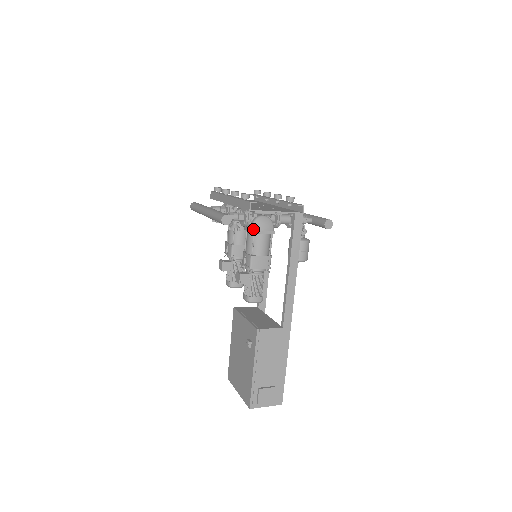
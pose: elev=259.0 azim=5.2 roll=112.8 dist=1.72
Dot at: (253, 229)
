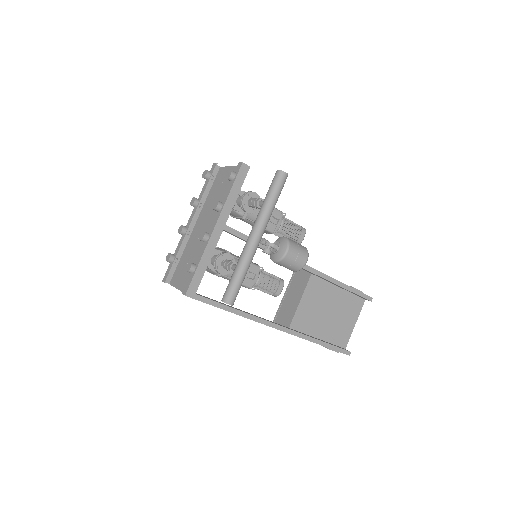
Dot at: occluded
